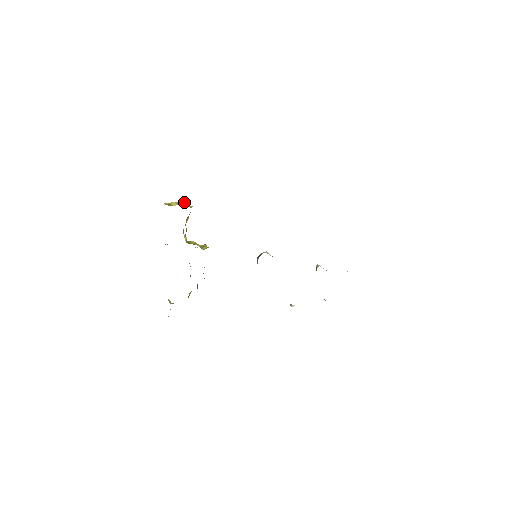
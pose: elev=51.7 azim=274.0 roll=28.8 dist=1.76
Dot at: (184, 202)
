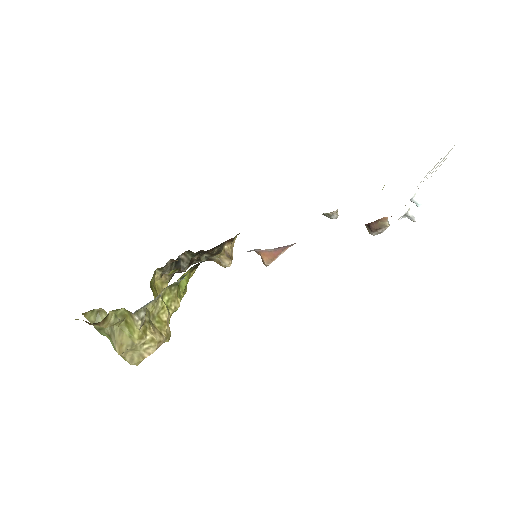
Dot at: occluded
